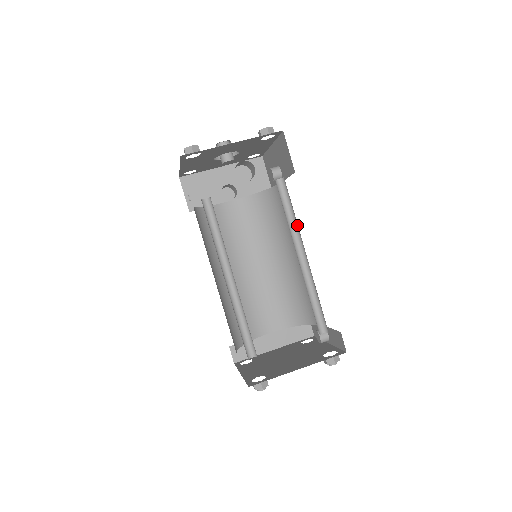
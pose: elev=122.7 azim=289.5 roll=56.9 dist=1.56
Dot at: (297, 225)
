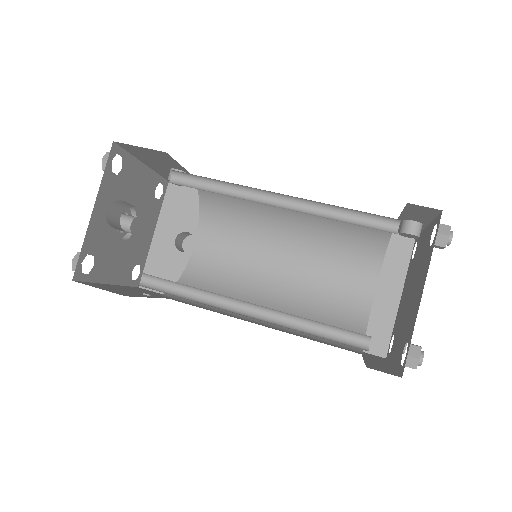
Dot at: (235, 185)
